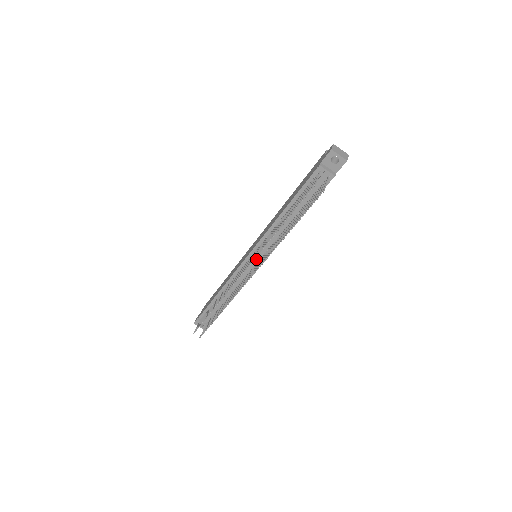
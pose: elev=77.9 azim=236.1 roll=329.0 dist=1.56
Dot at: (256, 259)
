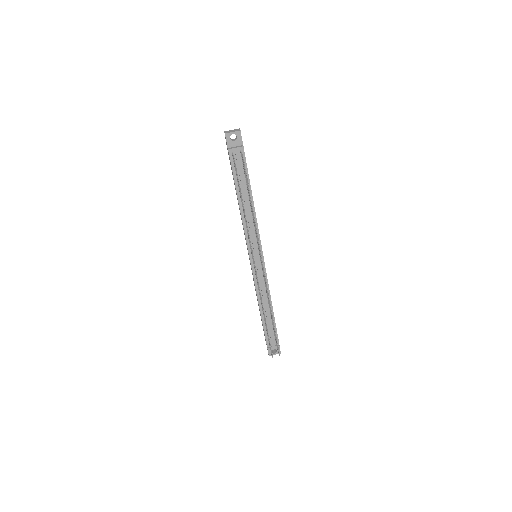
Dot at: (257, 256)
